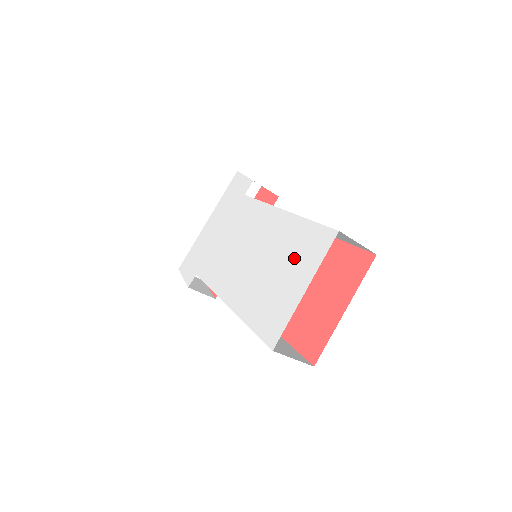
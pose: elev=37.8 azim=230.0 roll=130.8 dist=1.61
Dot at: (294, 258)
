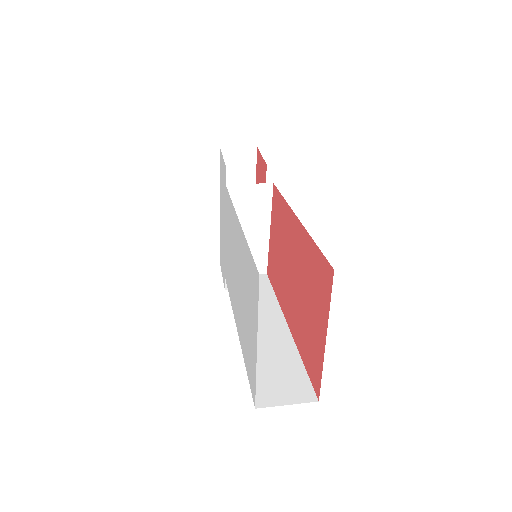
Dot at: (248, 295)
